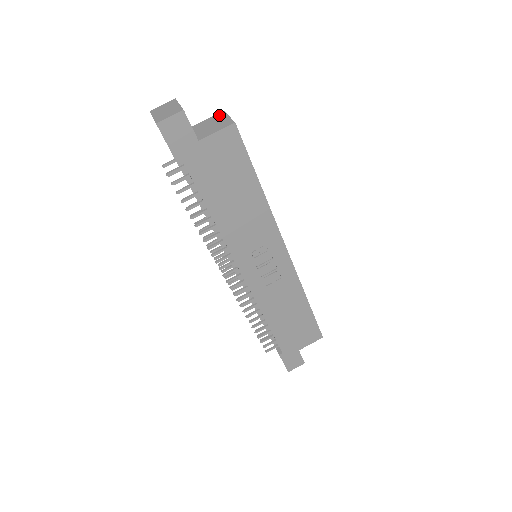
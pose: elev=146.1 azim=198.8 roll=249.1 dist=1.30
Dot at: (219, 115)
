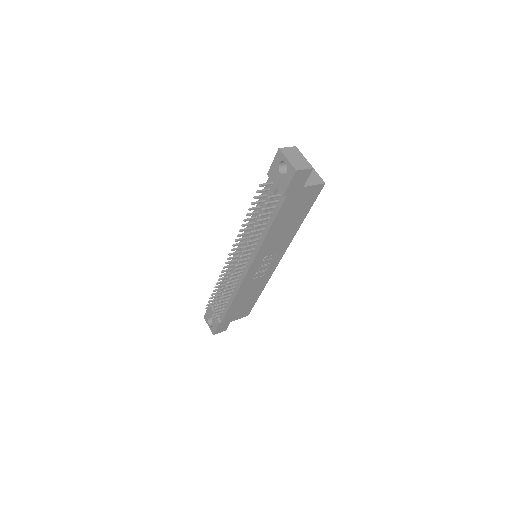
Dot at: occluded
